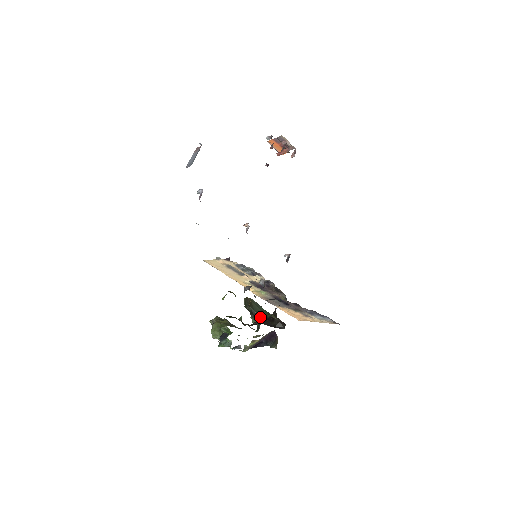
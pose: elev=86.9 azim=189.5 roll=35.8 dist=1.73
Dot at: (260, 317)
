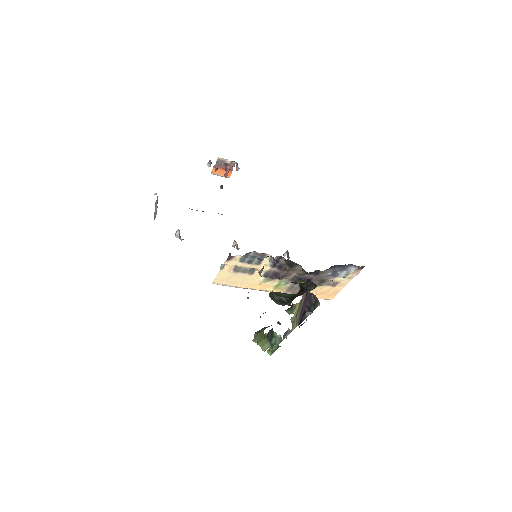
Dot at: (291, 298)
